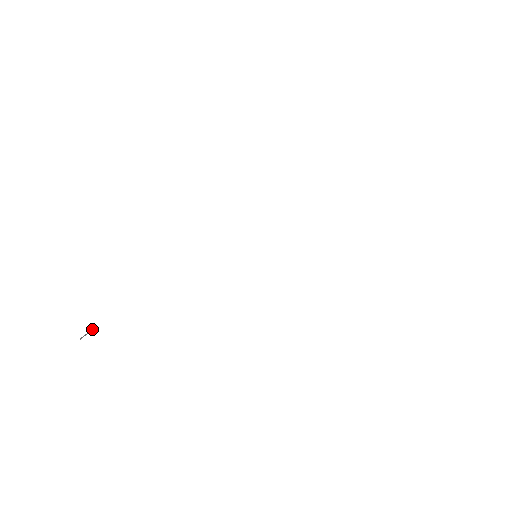
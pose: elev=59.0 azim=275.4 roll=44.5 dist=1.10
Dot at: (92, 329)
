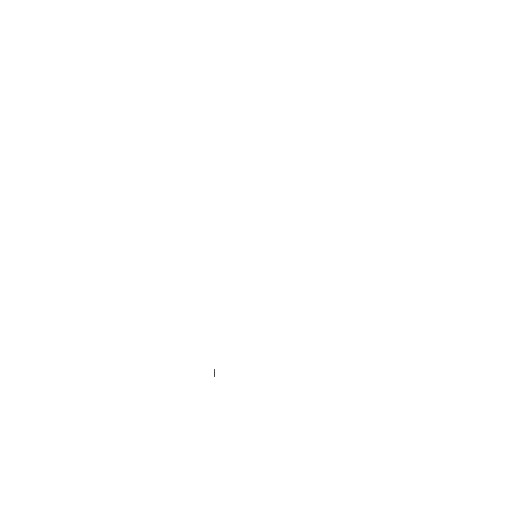
Dot at: (214, 369)
